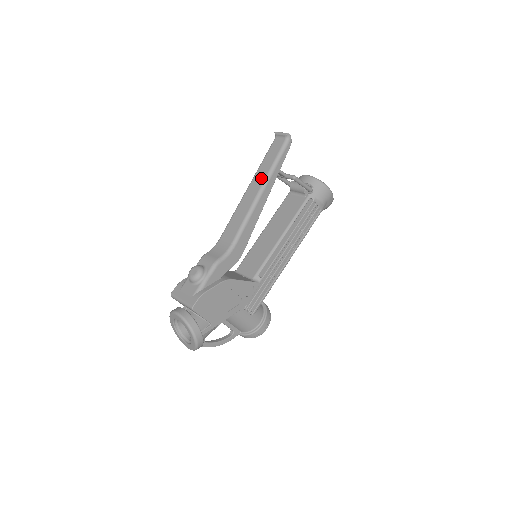
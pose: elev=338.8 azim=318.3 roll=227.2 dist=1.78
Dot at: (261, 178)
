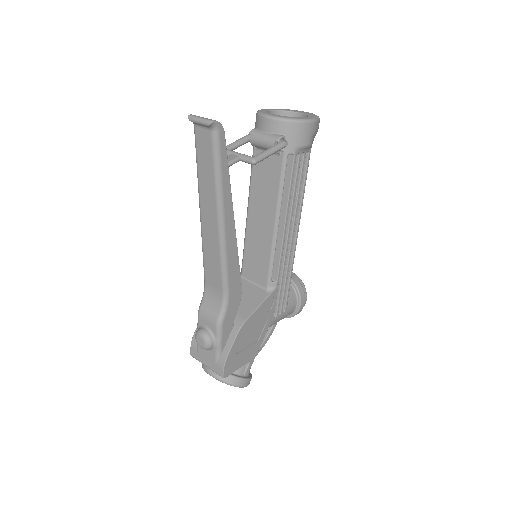
Dot at: (210, 200)
